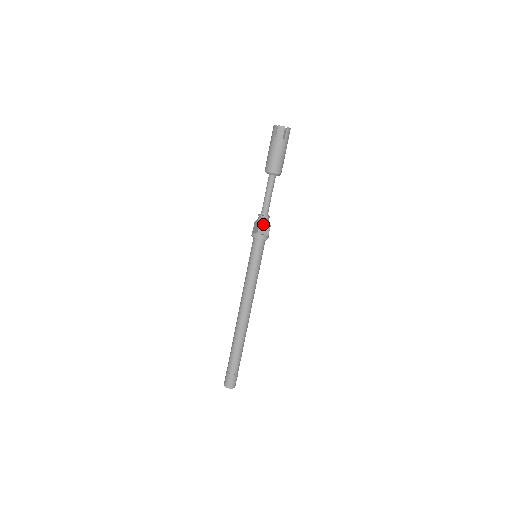
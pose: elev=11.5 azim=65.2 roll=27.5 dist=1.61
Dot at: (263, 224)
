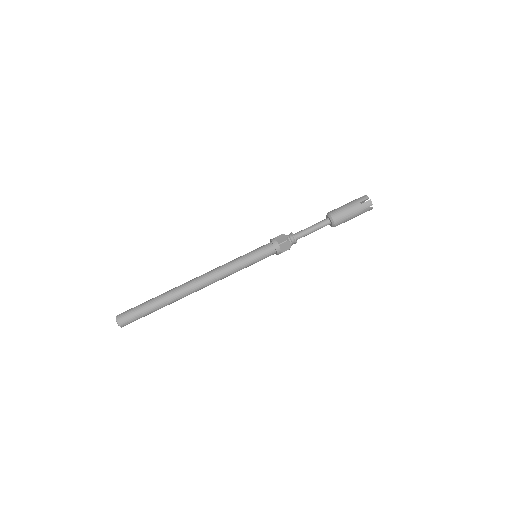
Dot at: (289, 243)
